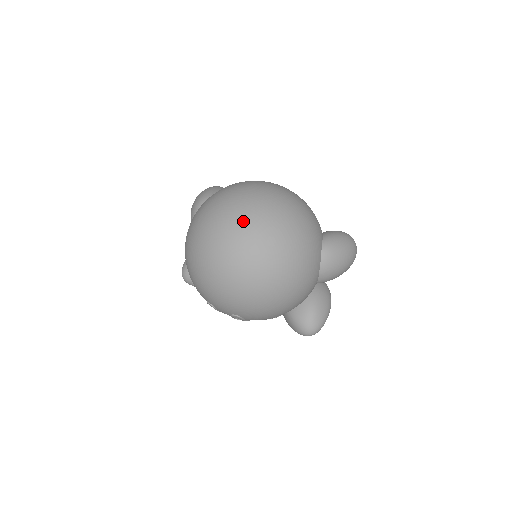
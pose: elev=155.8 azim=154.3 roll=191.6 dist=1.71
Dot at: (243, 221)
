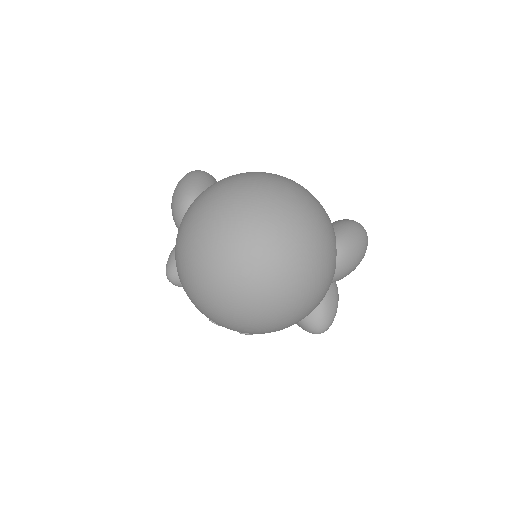
Dot at: (253, 239)
